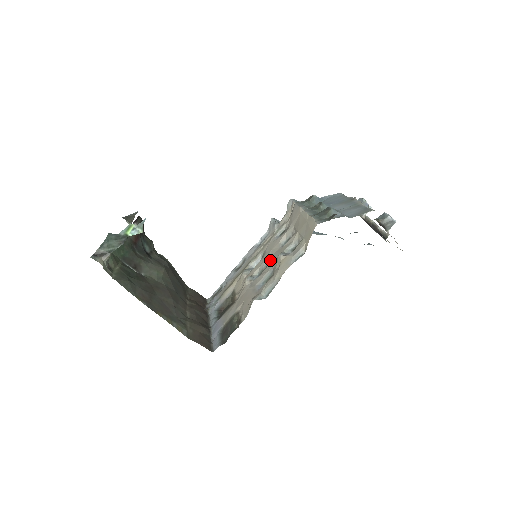
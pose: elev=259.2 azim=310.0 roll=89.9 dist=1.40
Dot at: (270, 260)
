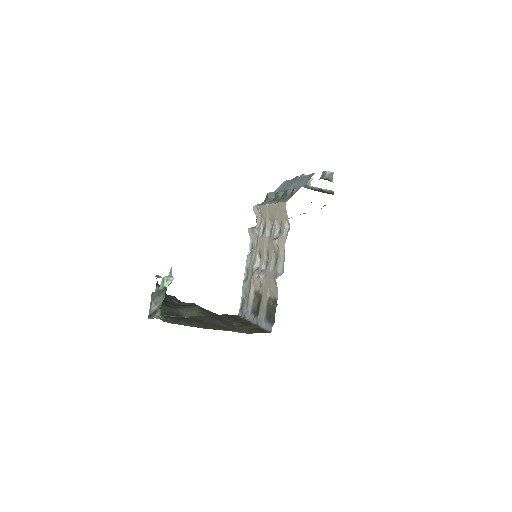
Dot at: (268, 251)
